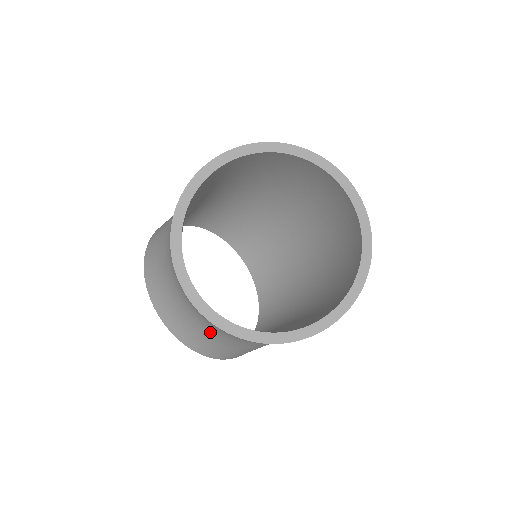
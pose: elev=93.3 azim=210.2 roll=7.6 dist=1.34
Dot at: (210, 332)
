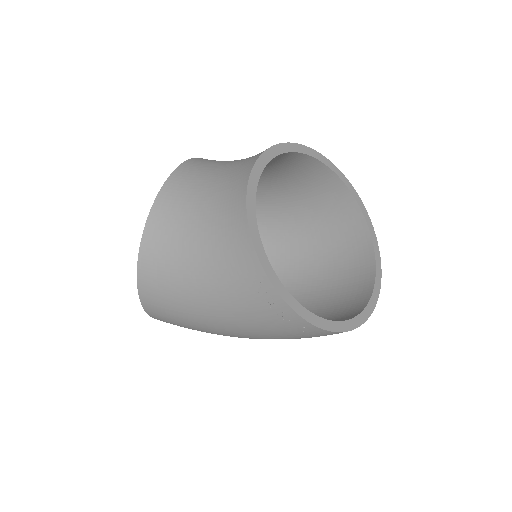
Dot at: (202, 214)
